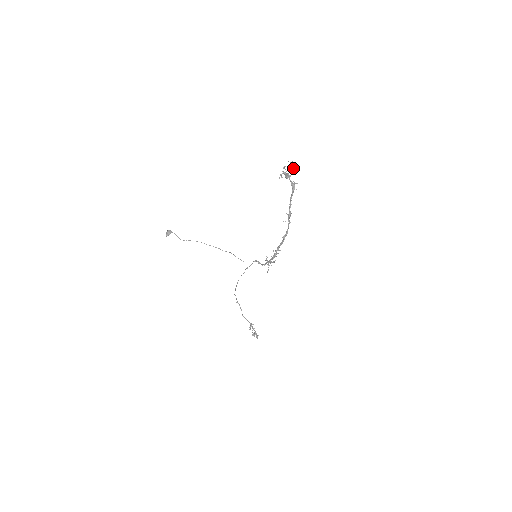
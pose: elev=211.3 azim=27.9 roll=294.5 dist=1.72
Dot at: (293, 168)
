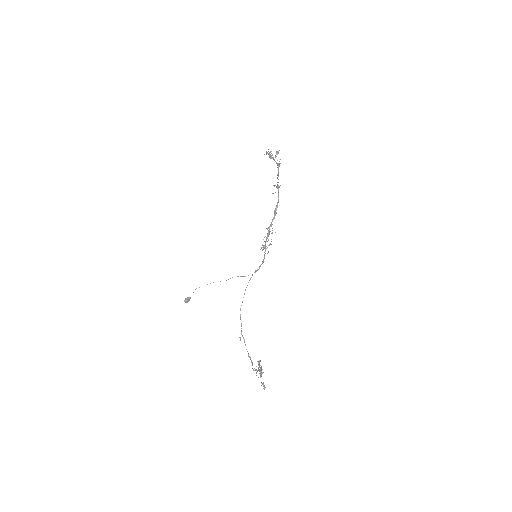
Dot at: (276, 151)
